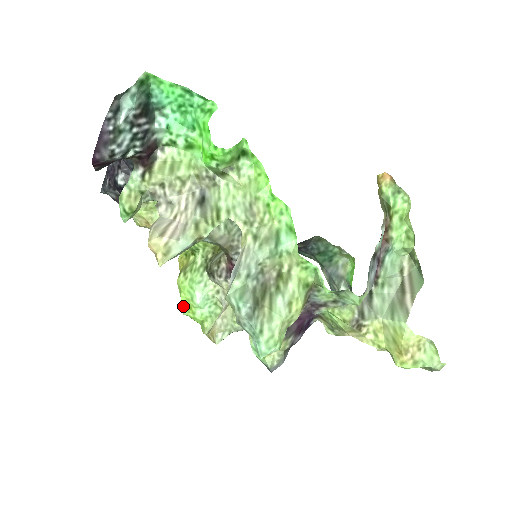
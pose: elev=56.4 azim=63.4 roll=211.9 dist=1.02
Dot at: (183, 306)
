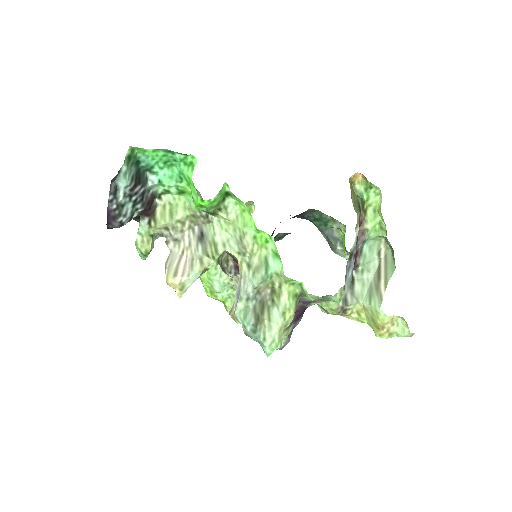
Dot at: (206, 291)
